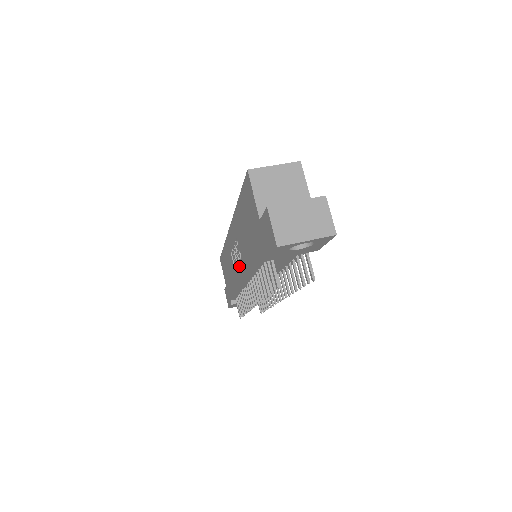
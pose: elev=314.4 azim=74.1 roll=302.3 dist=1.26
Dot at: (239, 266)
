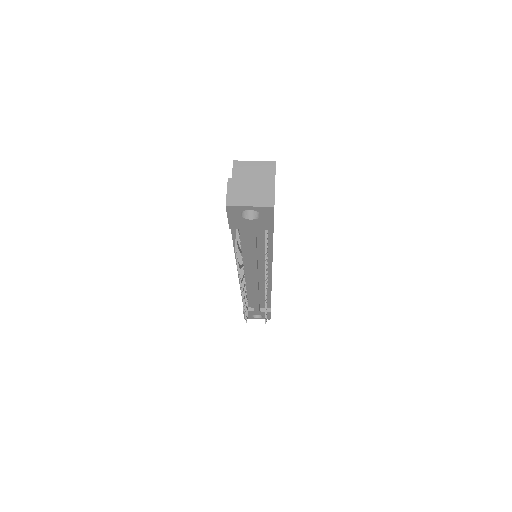
Dot at: occluded
